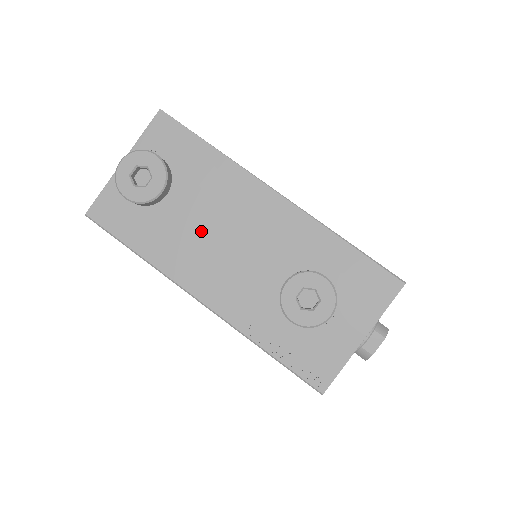
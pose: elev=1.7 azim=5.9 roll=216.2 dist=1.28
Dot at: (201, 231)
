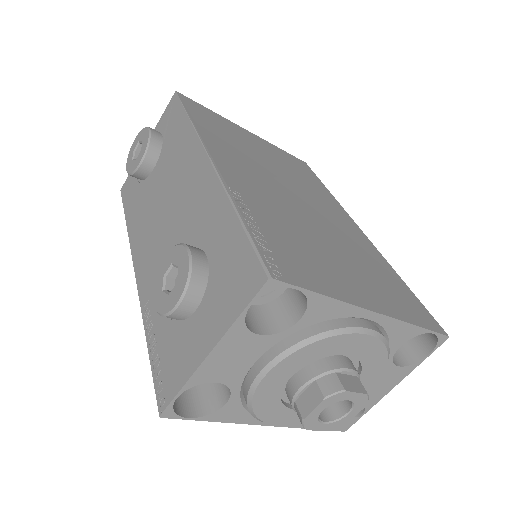
Dot at: (157, 202)
